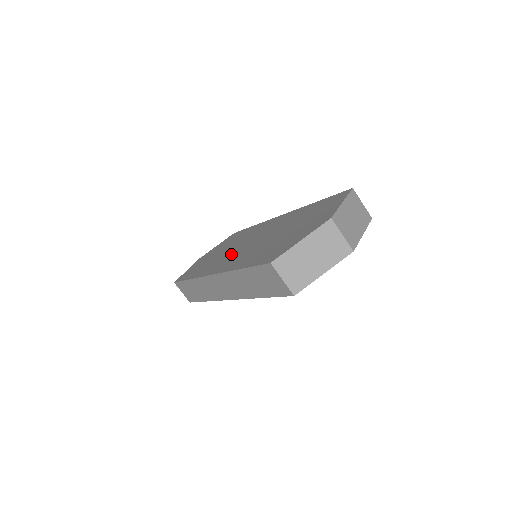
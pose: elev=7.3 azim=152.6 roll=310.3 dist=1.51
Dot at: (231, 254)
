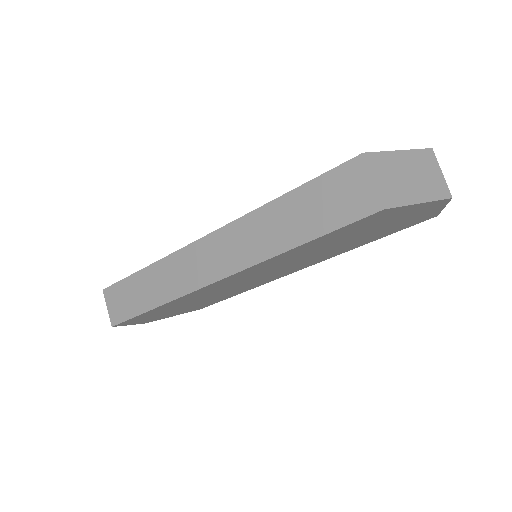
Dot at: occluded
